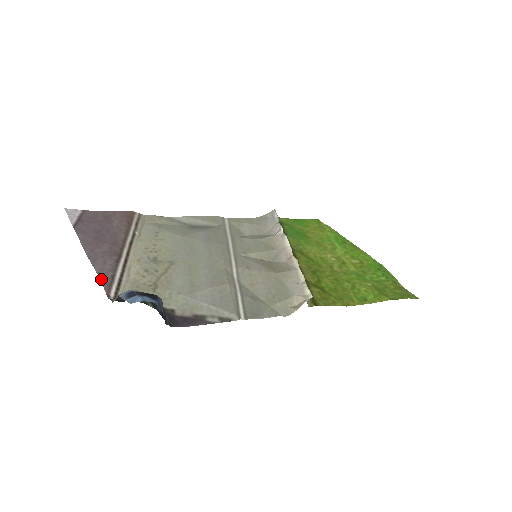
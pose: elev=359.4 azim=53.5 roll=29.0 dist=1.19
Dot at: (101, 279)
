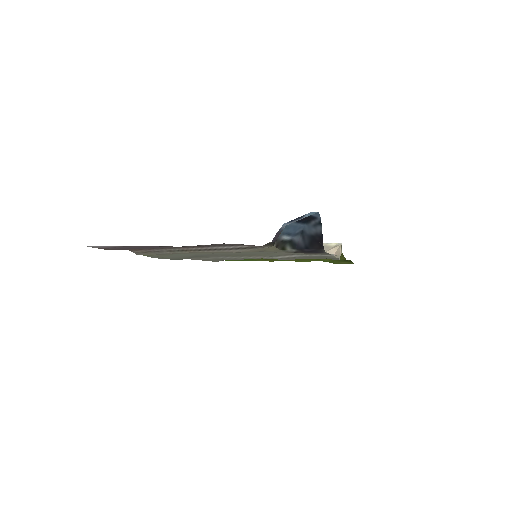
Dot at: occluded
